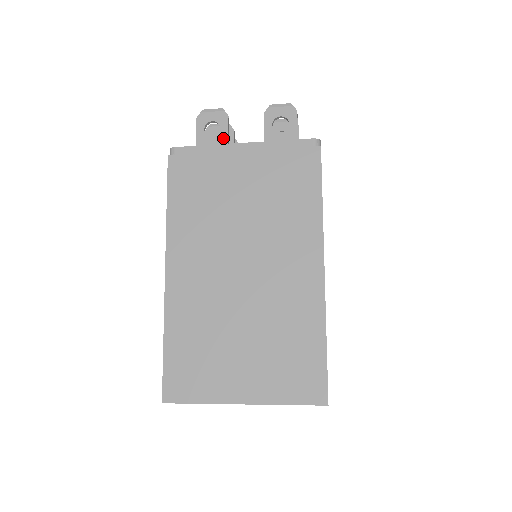
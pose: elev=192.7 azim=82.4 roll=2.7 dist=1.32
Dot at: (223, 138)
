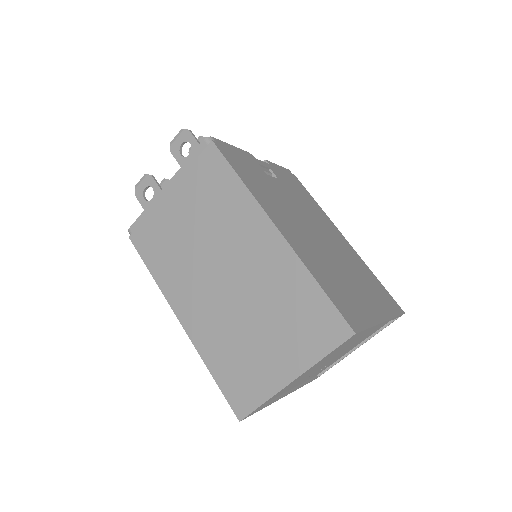
Dot at: occluded
